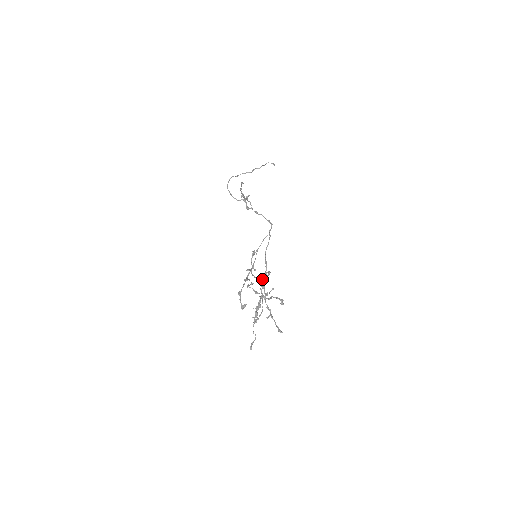
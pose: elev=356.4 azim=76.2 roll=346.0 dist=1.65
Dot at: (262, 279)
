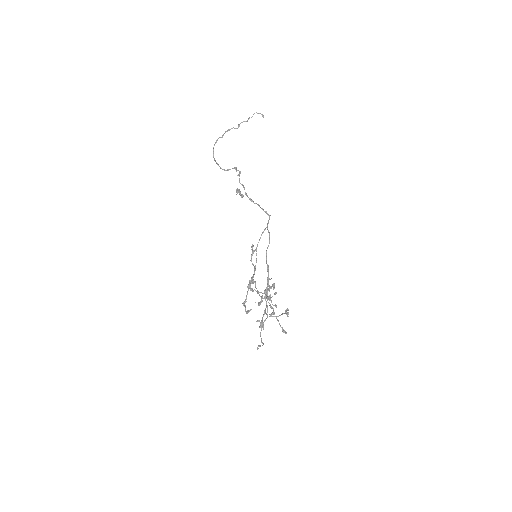
Dot at: (268, 298)
